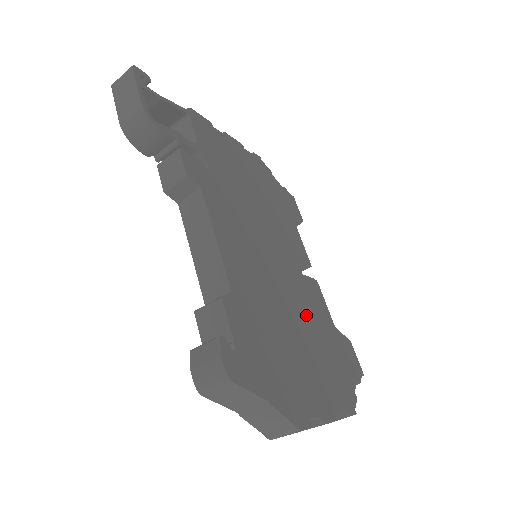
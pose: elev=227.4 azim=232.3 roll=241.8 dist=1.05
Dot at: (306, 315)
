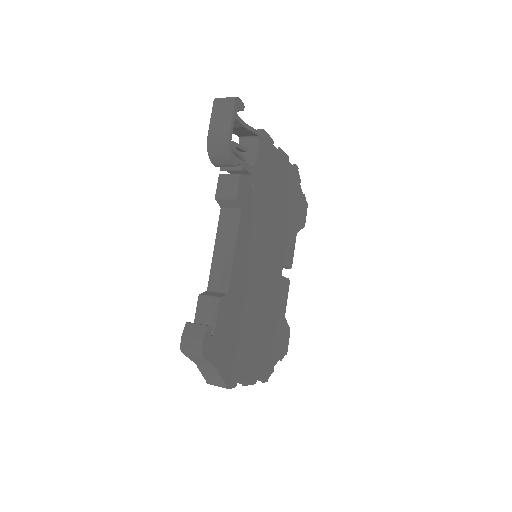
Dot at: (269, 309)
